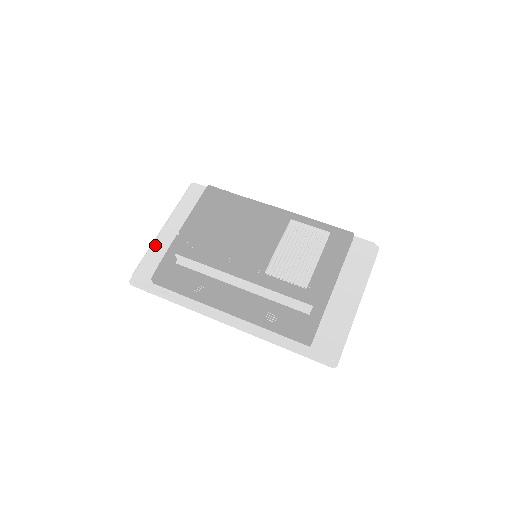
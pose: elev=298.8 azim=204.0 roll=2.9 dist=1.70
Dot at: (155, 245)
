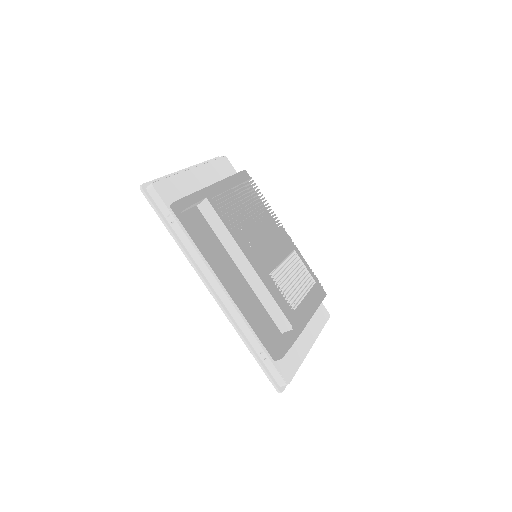
Dot at: (182, 175)
